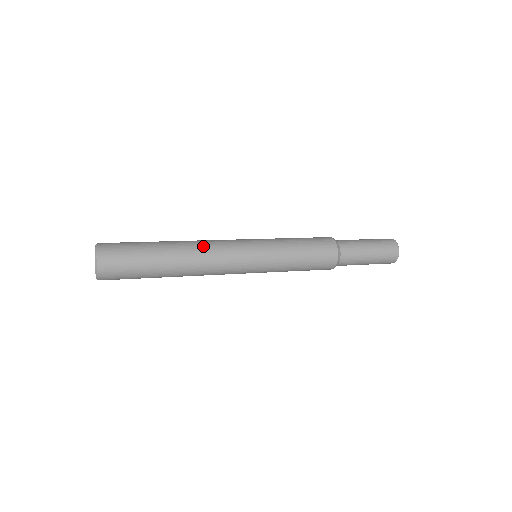
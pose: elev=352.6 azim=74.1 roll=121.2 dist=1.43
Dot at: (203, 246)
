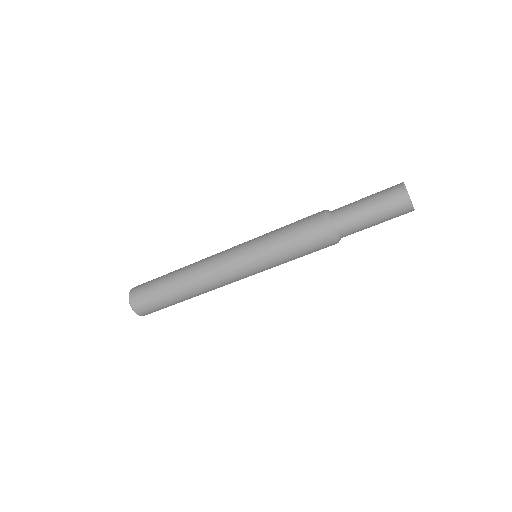
Dot at: occluded
